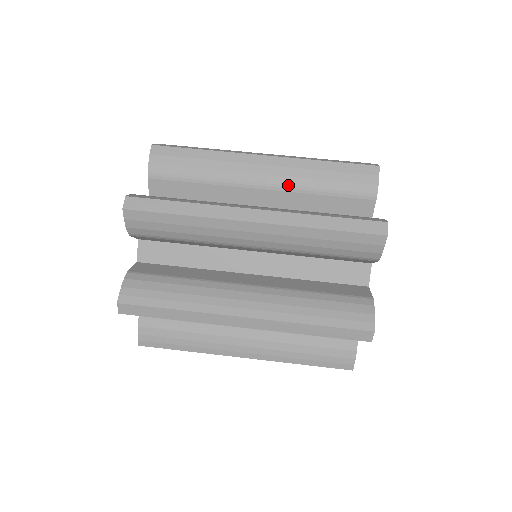
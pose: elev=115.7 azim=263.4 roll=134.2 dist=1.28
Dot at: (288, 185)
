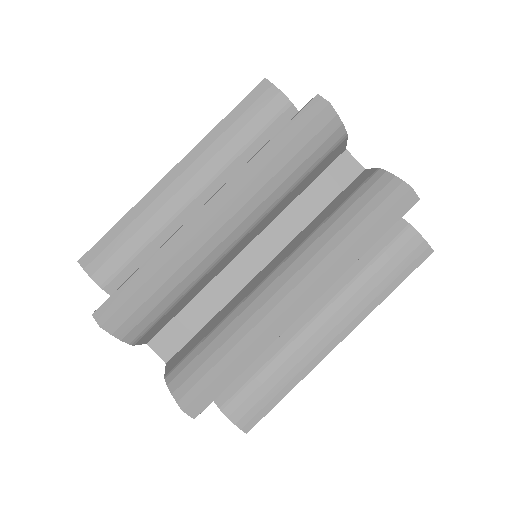
Dot at: (263, 213)
